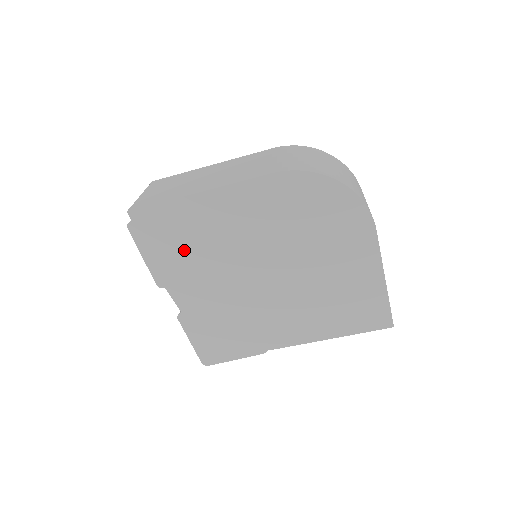
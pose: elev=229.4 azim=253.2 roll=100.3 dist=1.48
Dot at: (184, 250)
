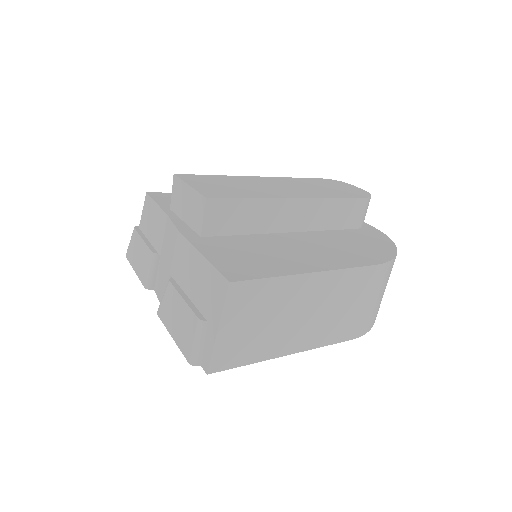
Dot at: occluded
